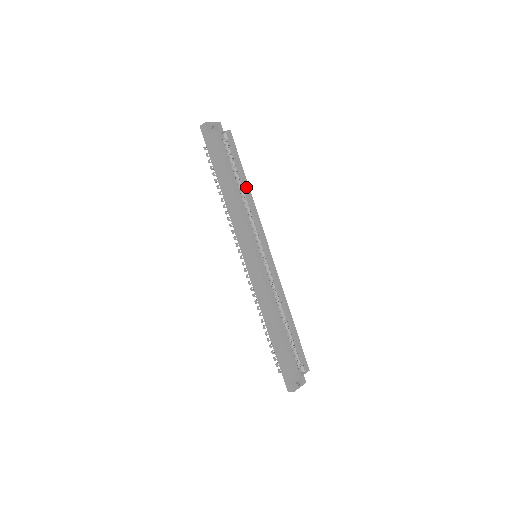
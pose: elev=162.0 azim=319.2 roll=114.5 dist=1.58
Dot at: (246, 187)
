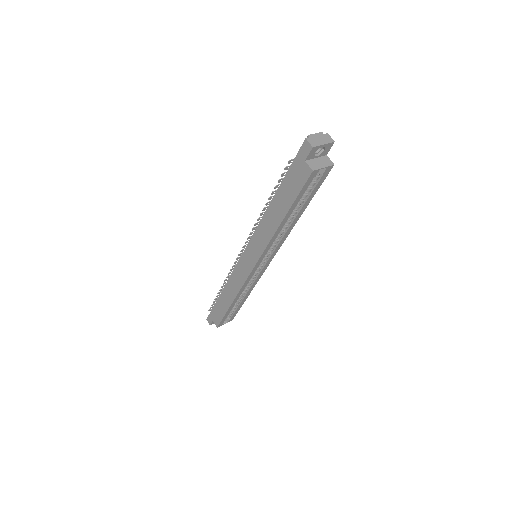
Dot at: (297, 217)
